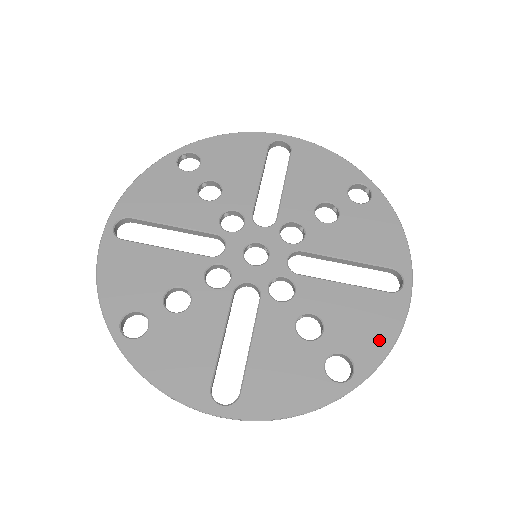
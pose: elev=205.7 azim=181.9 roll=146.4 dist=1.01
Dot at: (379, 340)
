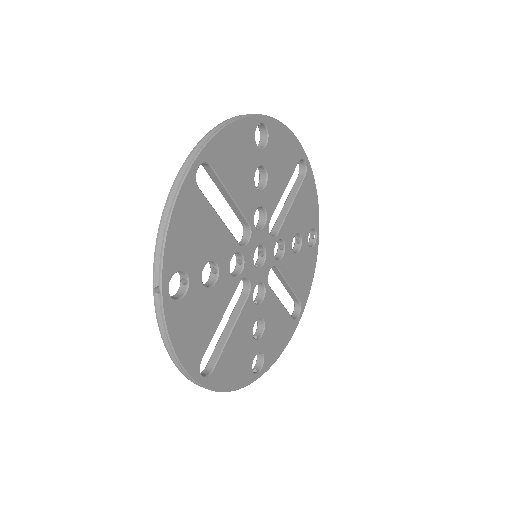
Dot at: (314, 205)
